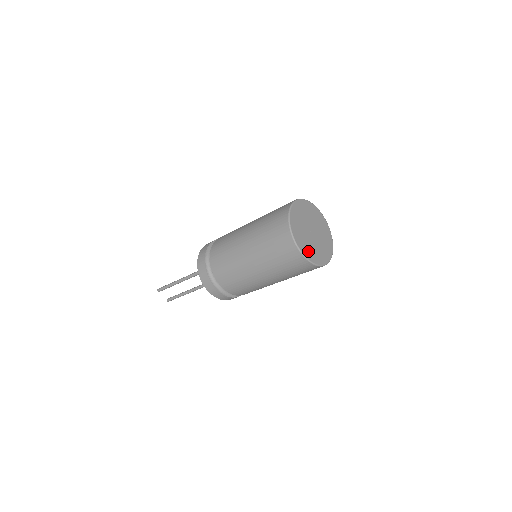
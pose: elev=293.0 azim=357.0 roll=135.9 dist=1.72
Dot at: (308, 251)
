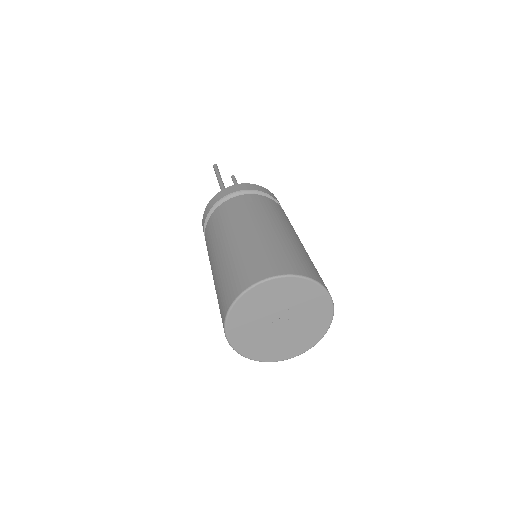
Dot at: (242, 336)
